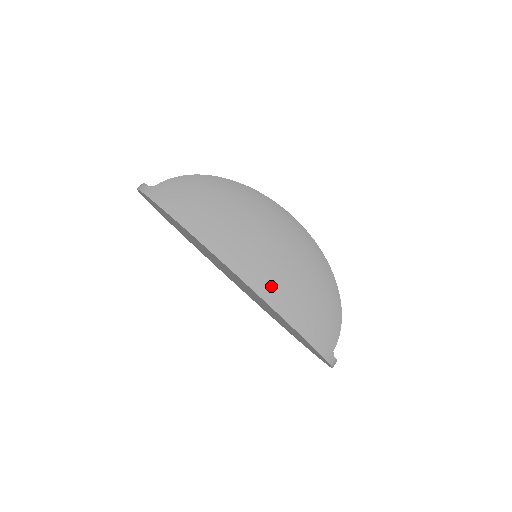
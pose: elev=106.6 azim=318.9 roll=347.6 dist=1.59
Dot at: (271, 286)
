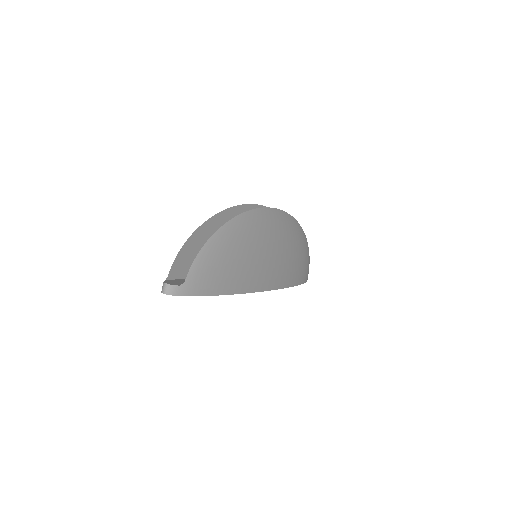
Dot at: (284, 276)
